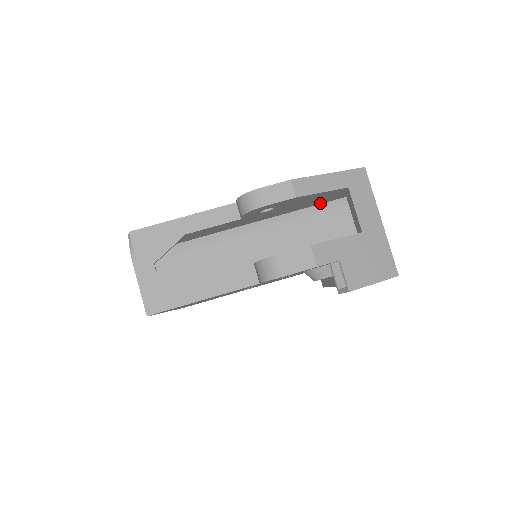
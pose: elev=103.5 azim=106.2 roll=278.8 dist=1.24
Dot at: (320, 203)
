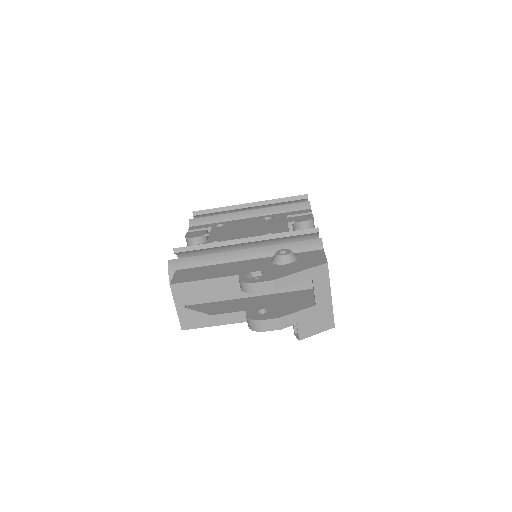
Dot at: occluded
